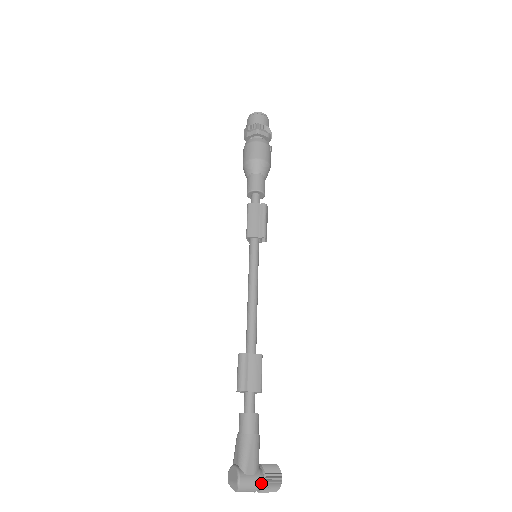
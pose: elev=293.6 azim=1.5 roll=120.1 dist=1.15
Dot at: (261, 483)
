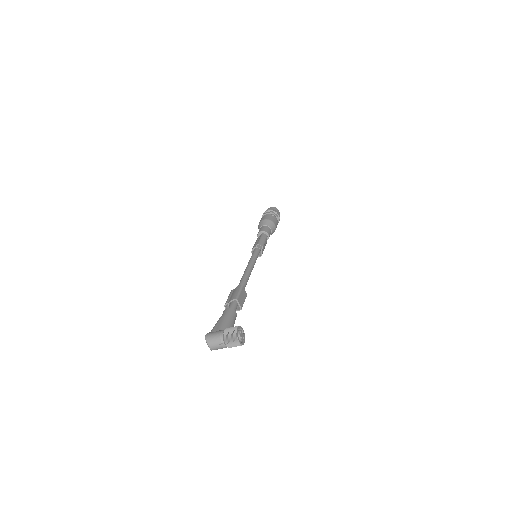
Dot at: (222, 334)
